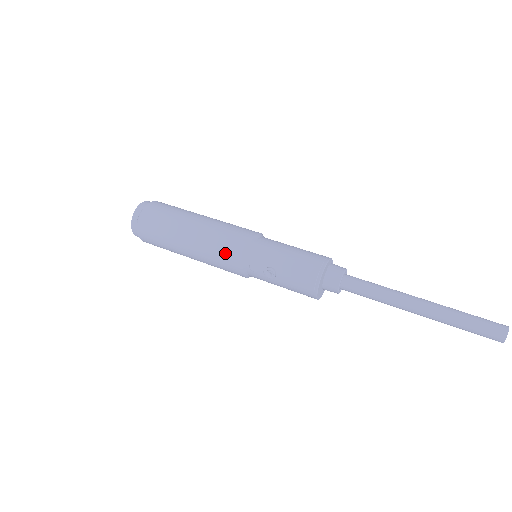
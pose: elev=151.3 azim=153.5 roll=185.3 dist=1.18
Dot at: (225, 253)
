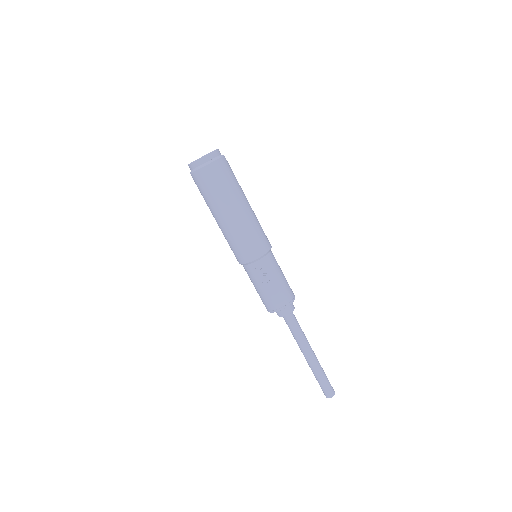
Dot at: (252, 243)
